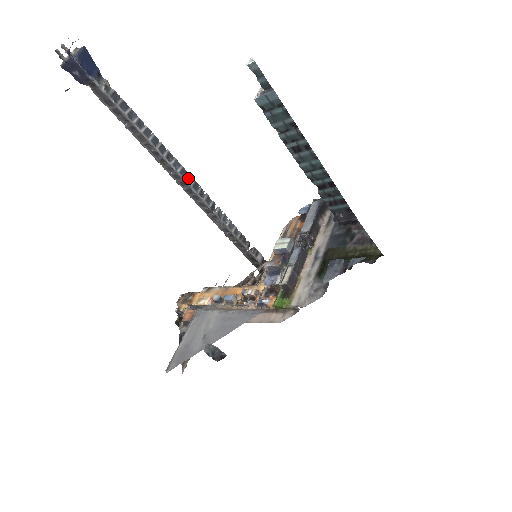
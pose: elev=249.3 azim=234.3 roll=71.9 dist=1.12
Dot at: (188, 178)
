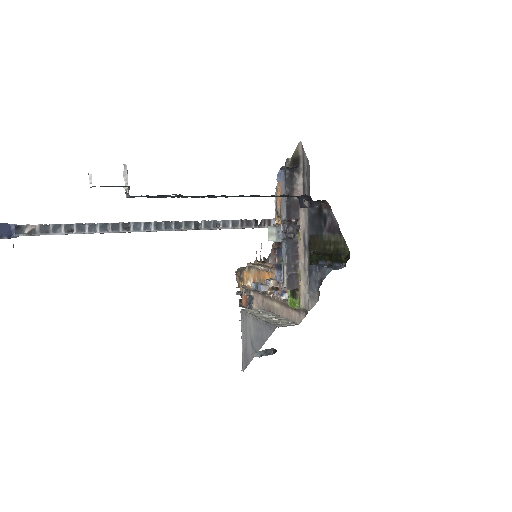
Dot at: (155, 226)
